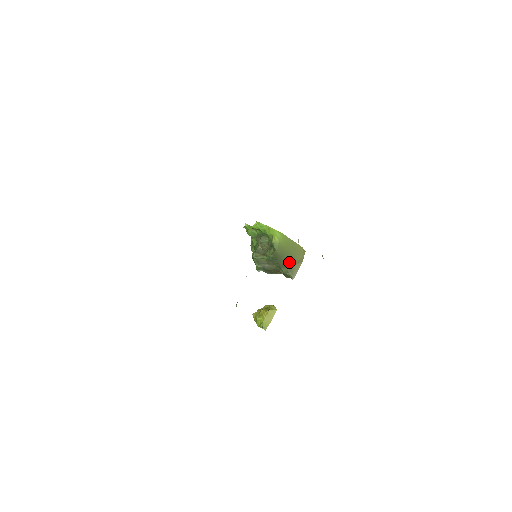
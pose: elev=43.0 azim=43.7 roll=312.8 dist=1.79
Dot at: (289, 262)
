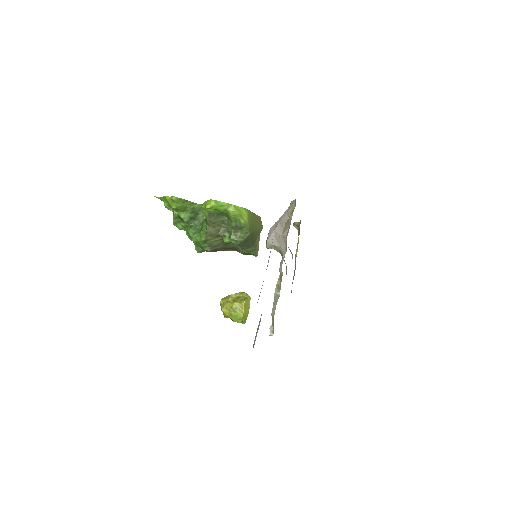
Dot at: (255, 240)
